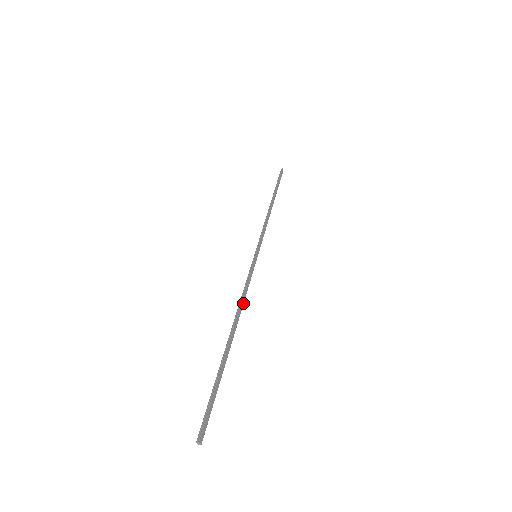
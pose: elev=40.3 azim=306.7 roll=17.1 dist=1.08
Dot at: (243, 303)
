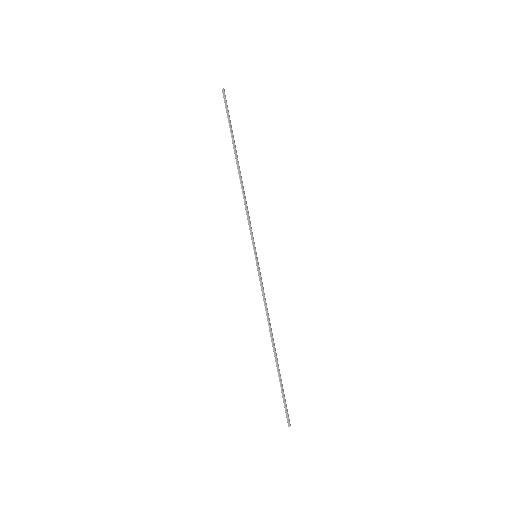
Dot at: occluded
